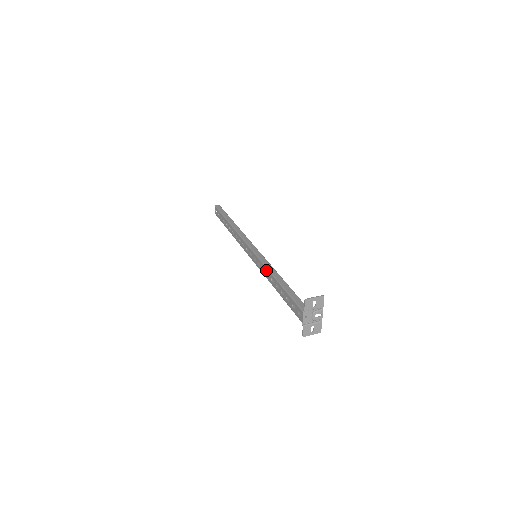
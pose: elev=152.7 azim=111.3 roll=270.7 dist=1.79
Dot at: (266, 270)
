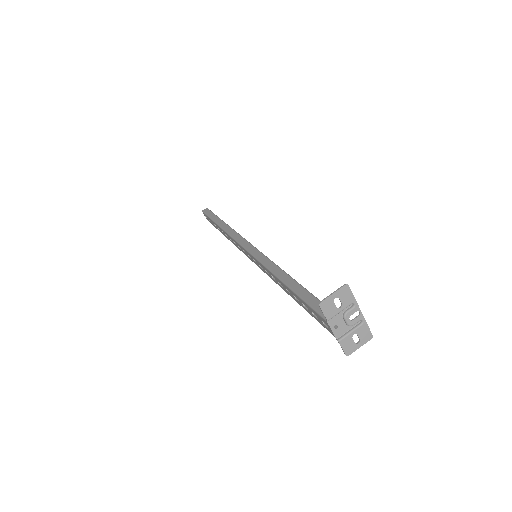
Dot at: (268, 272)
